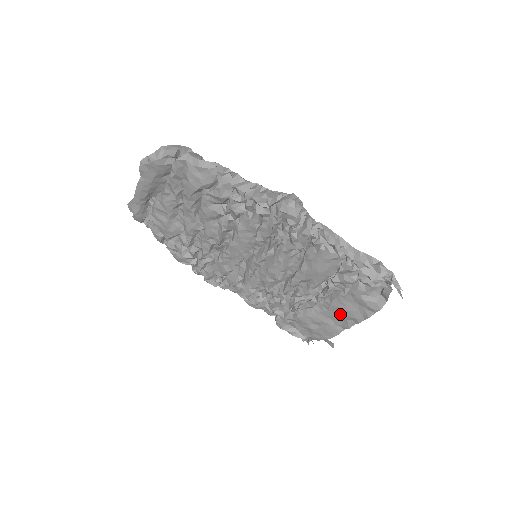
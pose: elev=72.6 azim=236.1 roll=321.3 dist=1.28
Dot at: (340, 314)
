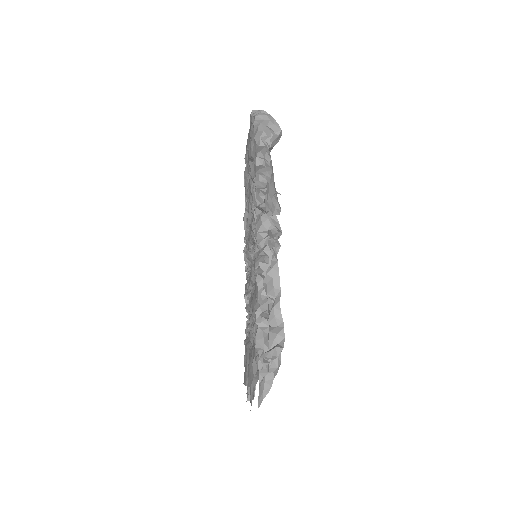
Dot at: occluded
